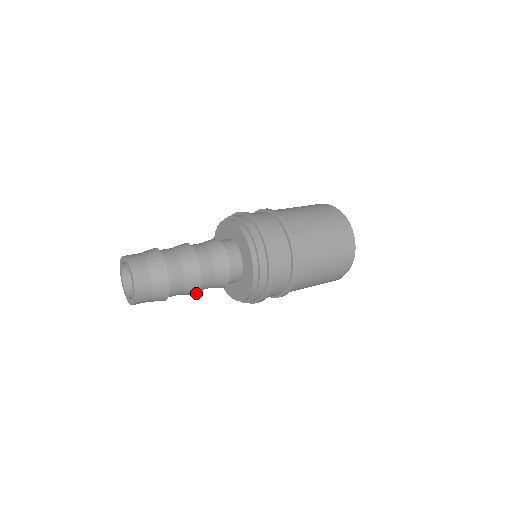
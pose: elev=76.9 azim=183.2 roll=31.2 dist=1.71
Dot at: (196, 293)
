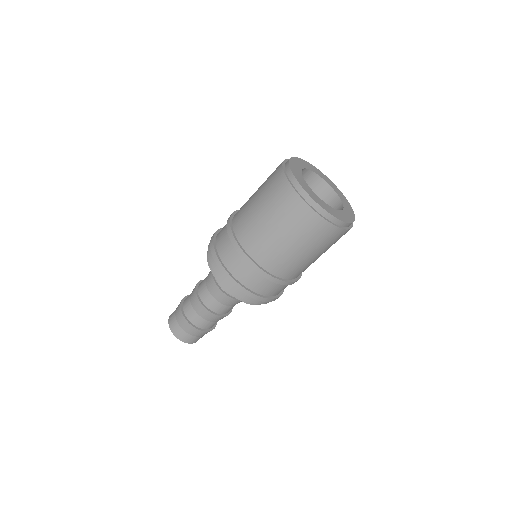
Dot at: (227, 315)
